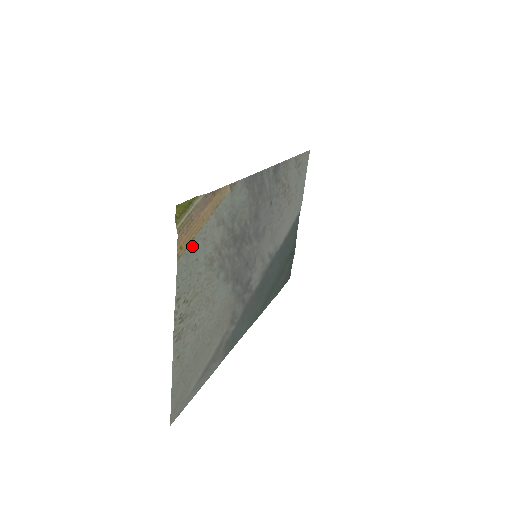
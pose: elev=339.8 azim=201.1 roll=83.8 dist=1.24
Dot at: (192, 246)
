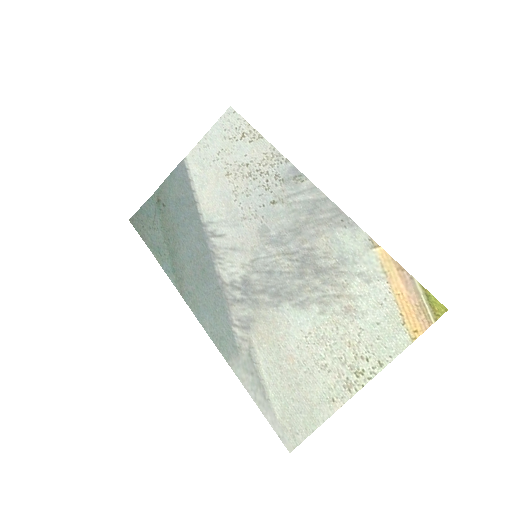
Dot at: (397, 320)
